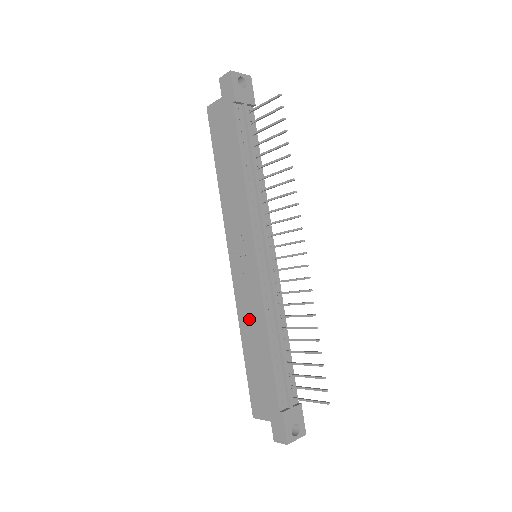
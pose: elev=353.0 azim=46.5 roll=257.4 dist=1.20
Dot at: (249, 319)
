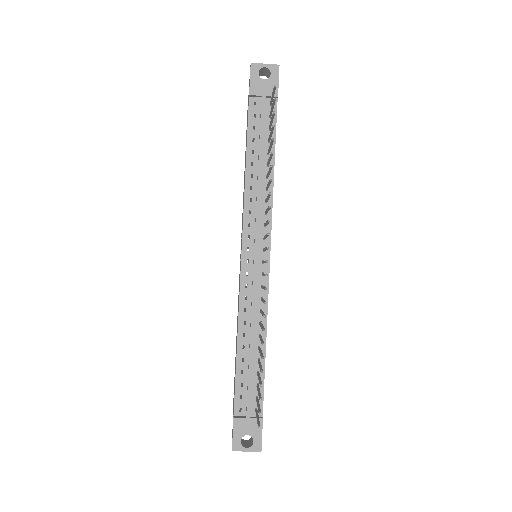
Dot at: occluded
